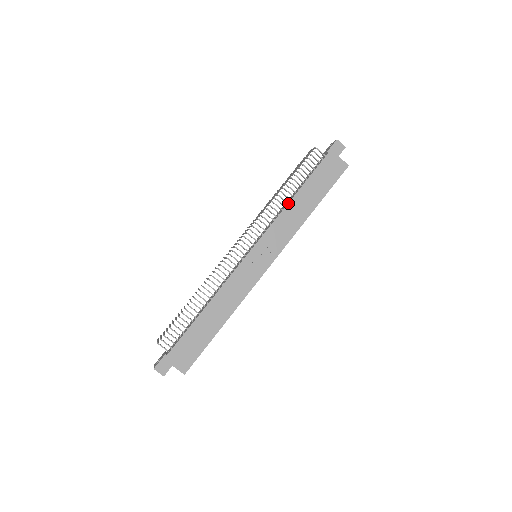
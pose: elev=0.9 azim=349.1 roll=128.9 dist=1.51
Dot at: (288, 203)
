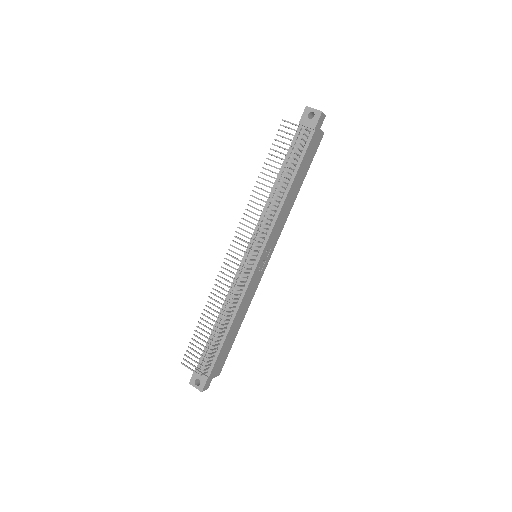
Dot at: (285, 200)
